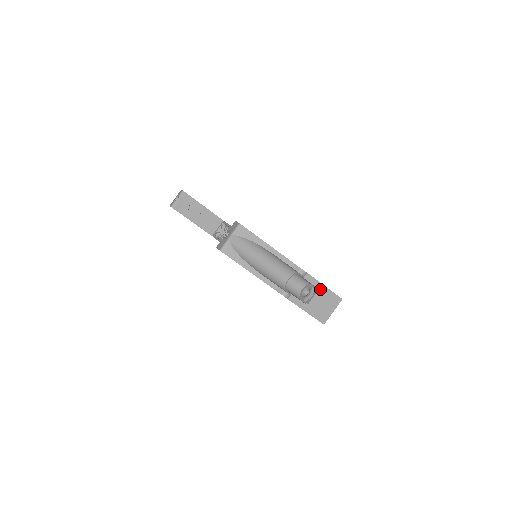
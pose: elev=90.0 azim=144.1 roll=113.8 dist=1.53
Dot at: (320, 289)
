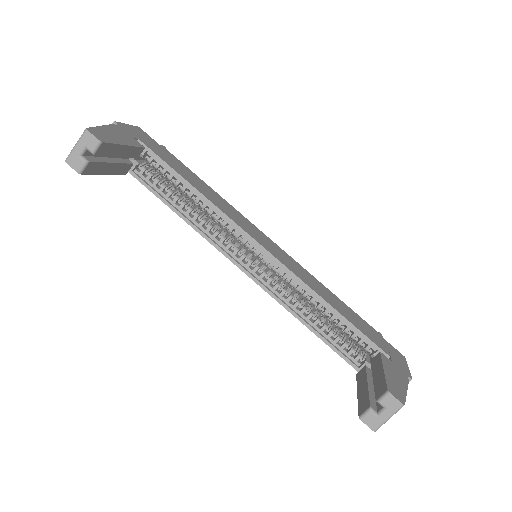
Dot at: occluded
